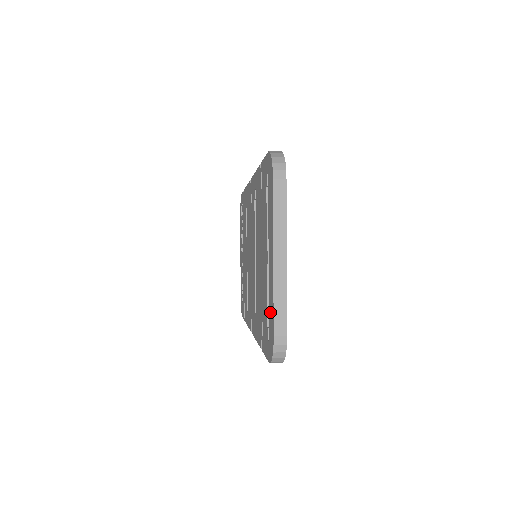
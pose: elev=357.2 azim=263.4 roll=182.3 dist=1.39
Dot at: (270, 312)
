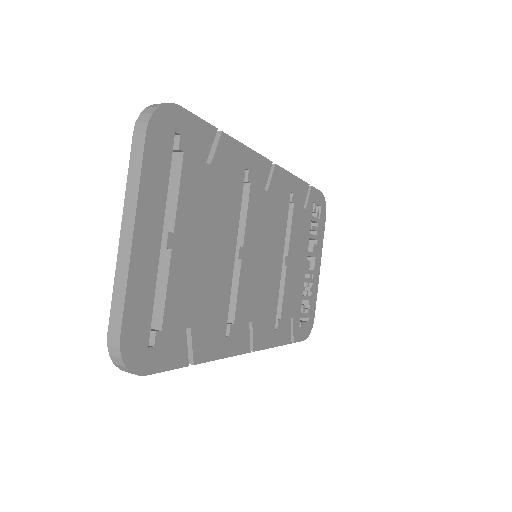
Dot at: occluded
